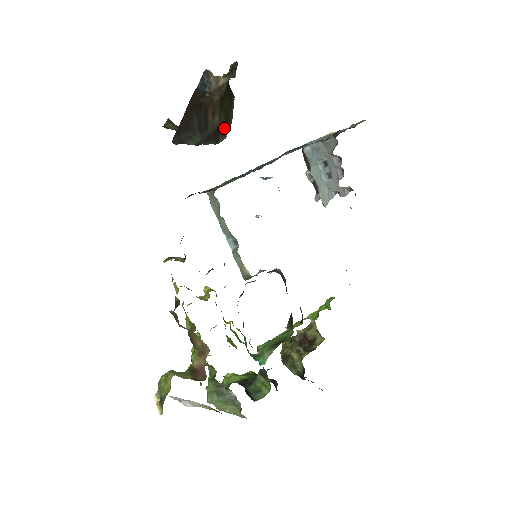
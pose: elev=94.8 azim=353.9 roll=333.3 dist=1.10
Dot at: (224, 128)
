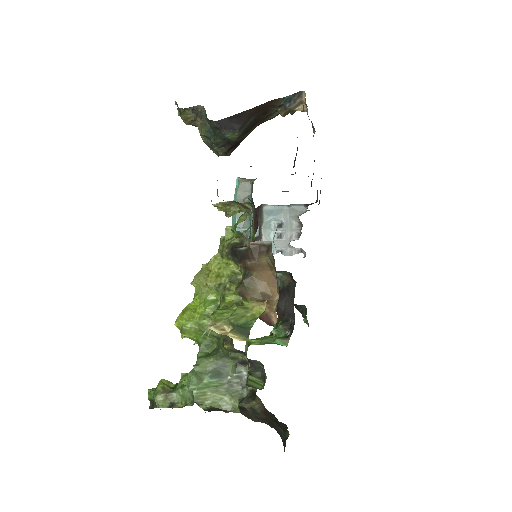
Dot at: (236, 147)
